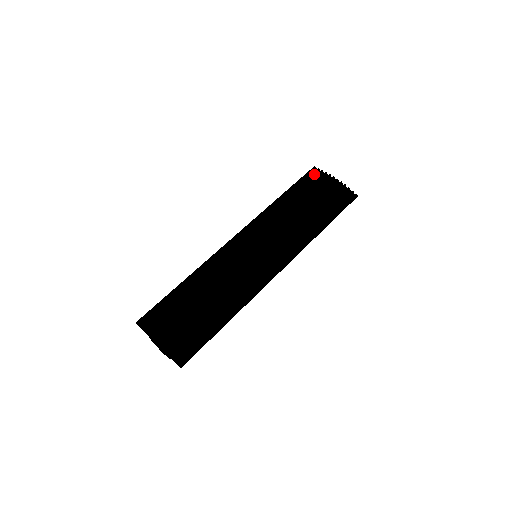
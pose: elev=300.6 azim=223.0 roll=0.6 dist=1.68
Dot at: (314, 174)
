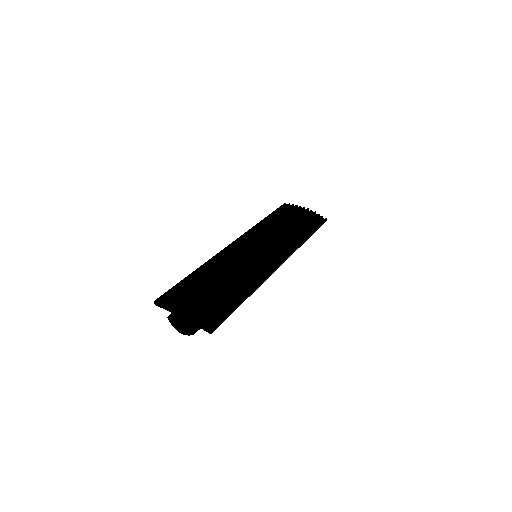
Dot at: (287, 207)
